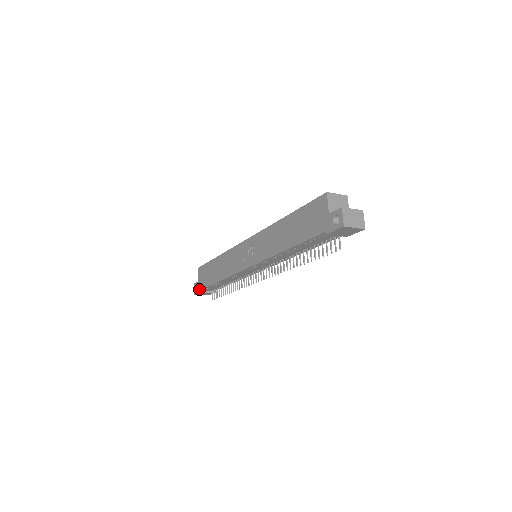
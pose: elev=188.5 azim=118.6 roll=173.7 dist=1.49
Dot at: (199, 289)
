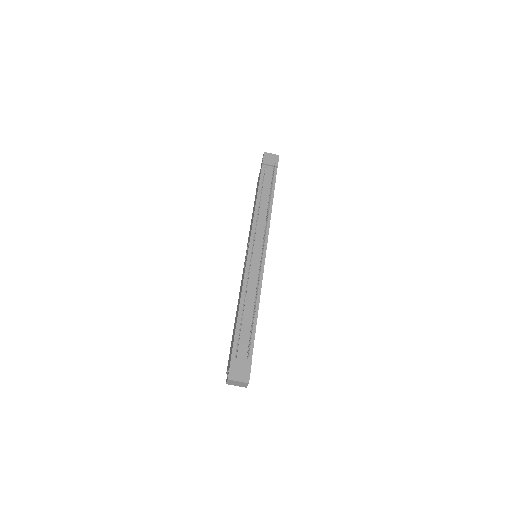
Dot at: (230, 360)
